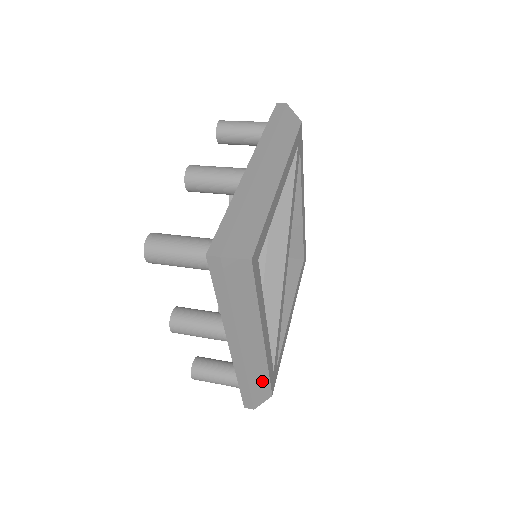
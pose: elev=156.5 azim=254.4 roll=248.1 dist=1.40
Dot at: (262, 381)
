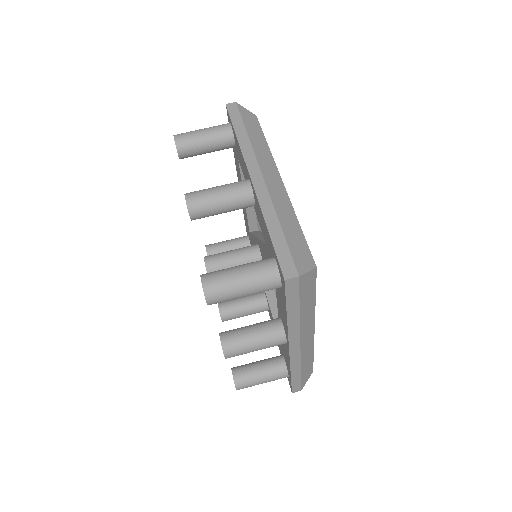
Dot at: occluded
